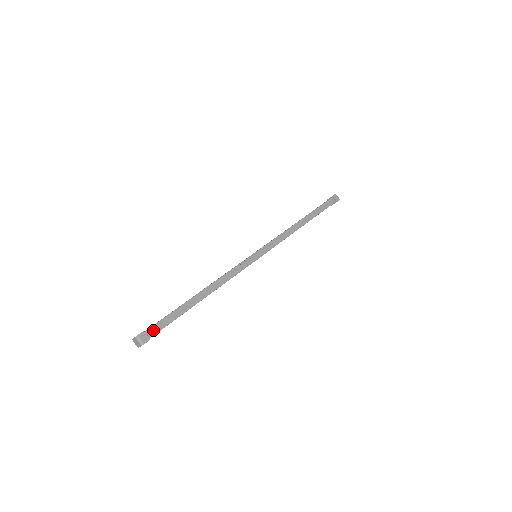
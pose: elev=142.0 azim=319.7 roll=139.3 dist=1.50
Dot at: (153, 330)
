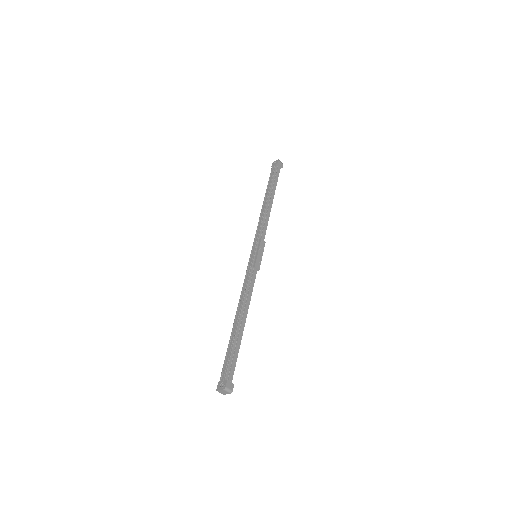
Dot at: (231, 374)
